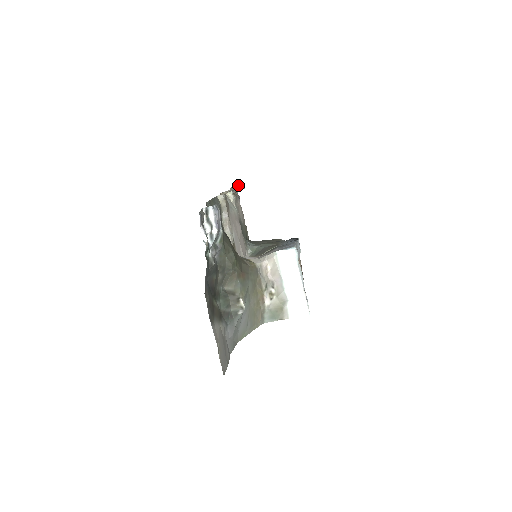
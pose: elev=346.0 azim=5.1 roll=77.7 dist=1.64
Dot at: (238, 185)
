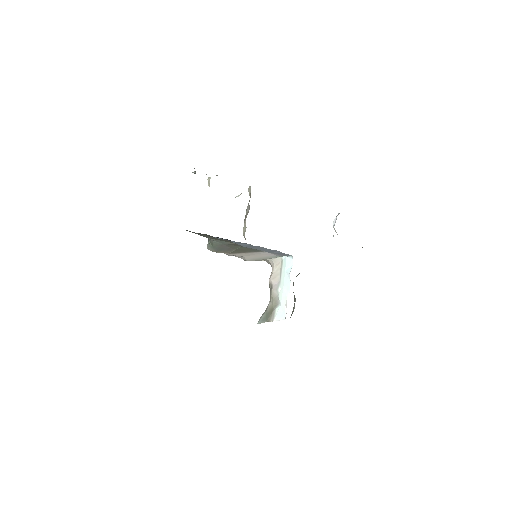
Dot at: (194, 168)
